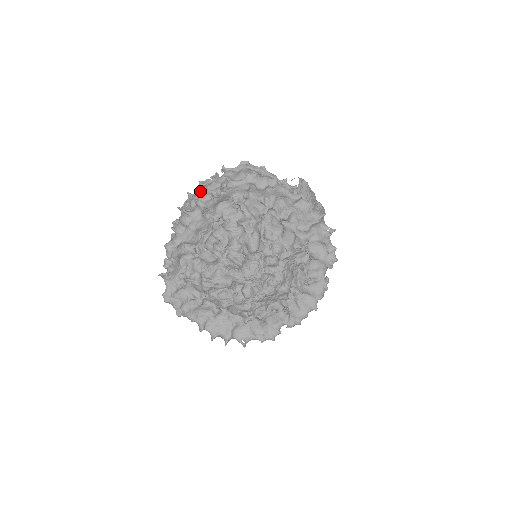
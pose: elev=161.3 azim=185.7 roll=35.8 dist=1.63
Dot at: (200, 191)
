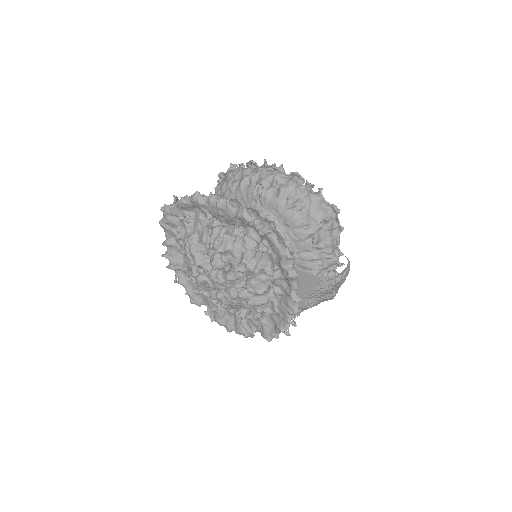
Dot at: (288, 176)
